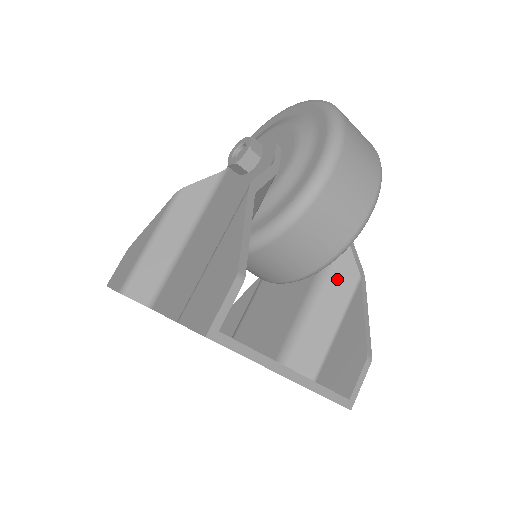
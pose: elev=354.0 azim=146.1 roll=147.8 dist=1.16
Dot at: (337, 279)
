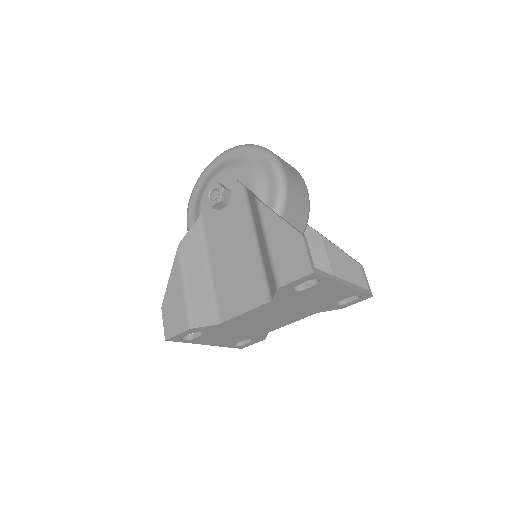
Dot at: (309, 242)
